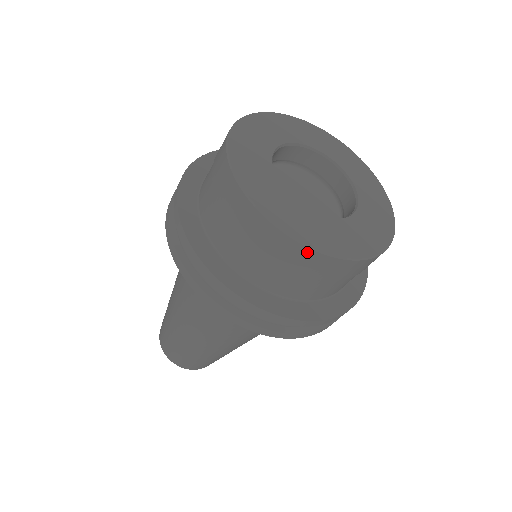
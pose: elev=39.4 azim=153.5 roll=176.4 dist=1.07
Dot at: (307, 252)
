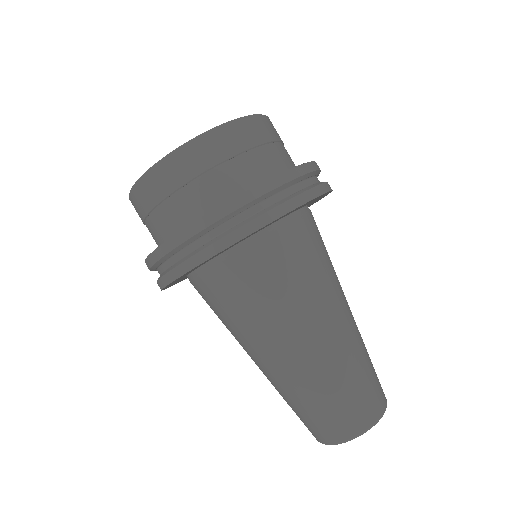
Dot at: (172, 159)
